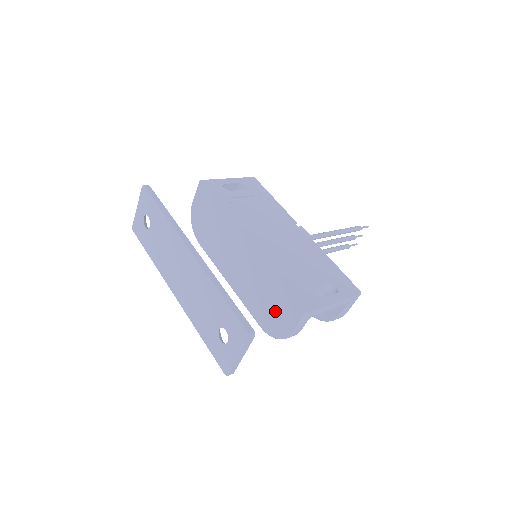
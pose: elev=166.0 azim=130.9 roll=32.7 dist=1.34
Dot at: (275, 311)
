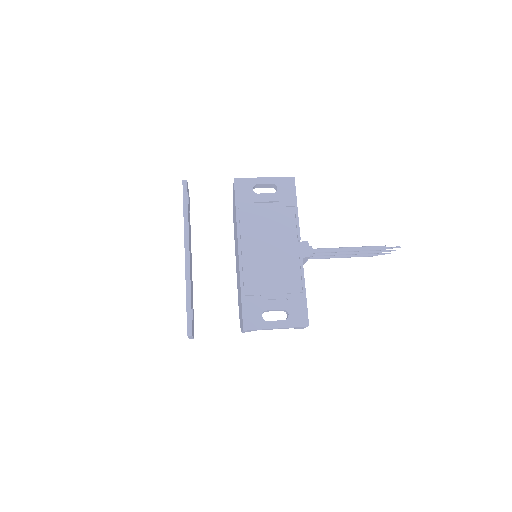
Dot at: (240, 310)
